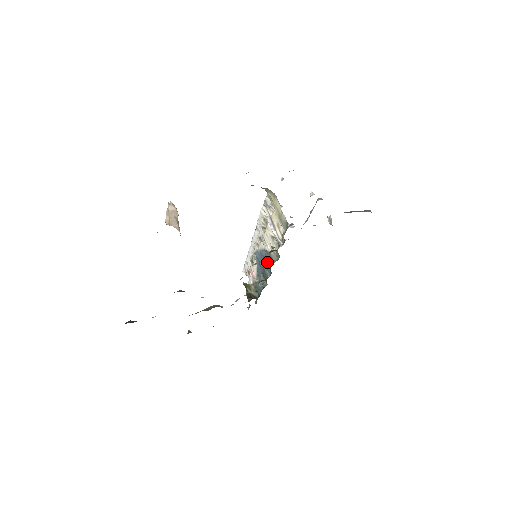
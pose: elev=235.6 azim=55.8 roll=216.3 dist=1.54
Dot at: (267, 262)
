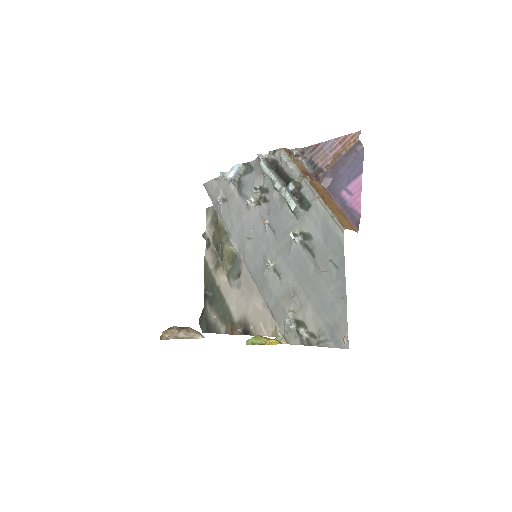
Dot at: occluded
